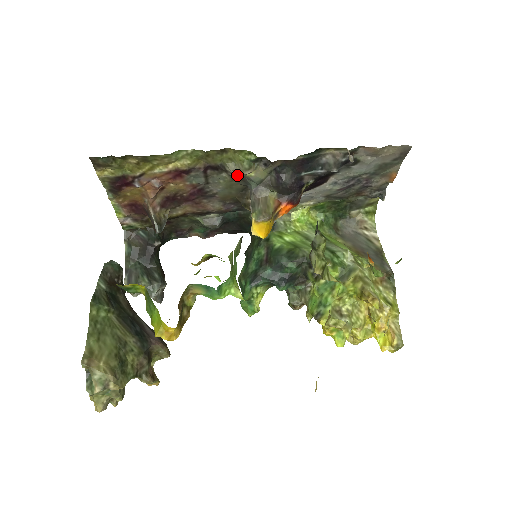
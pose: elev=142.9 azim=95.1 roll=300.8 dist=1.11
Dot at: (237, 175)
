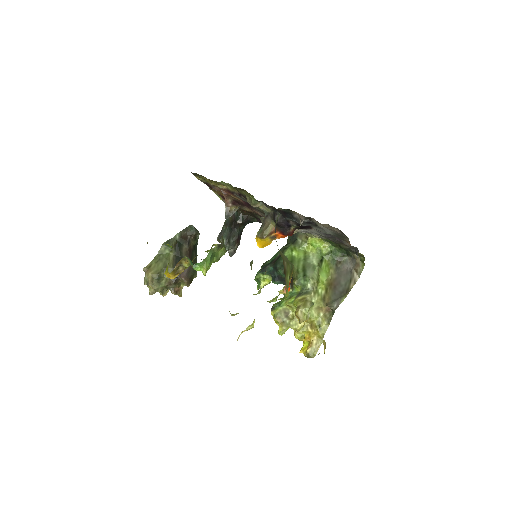
Dot at: occluded
